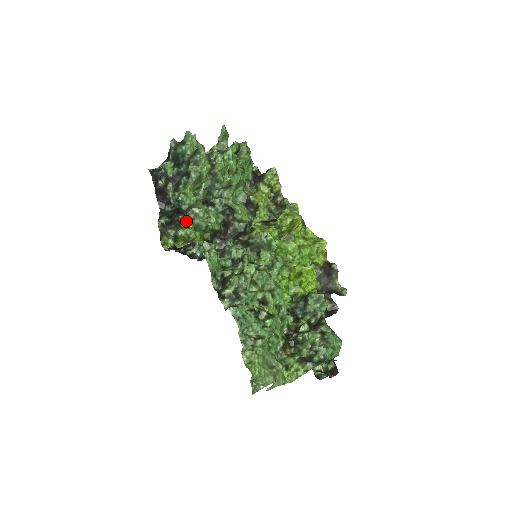
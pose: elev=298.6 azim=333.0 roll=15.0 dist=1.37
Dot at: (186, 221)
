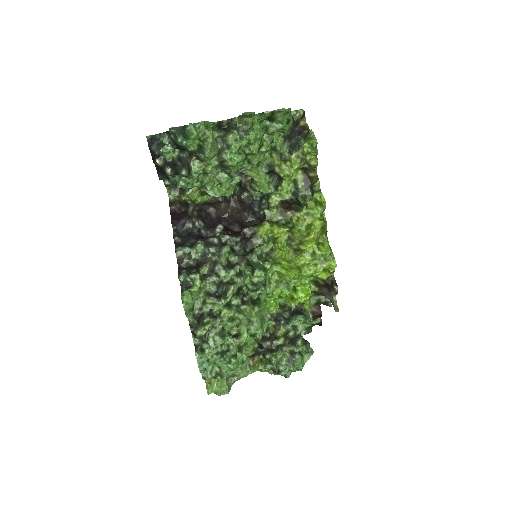
Dot at: (189, 195)
